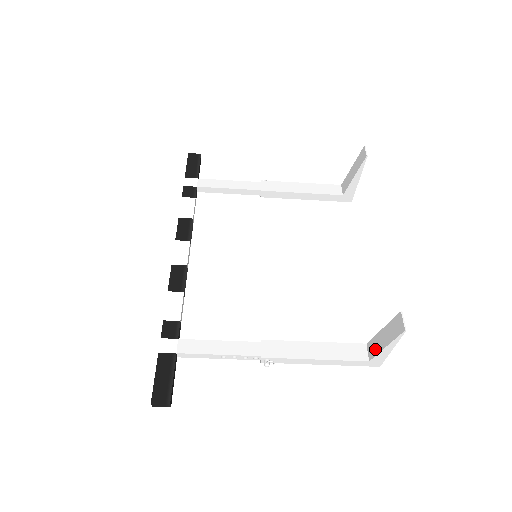
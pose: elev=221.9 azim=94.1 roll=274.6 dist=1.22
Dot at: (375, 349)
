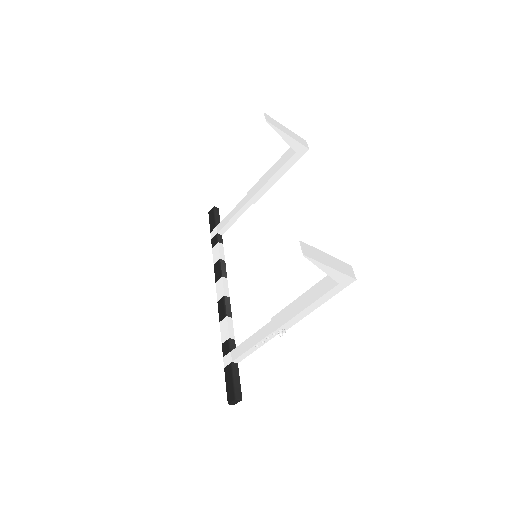
Dot at: occluded
